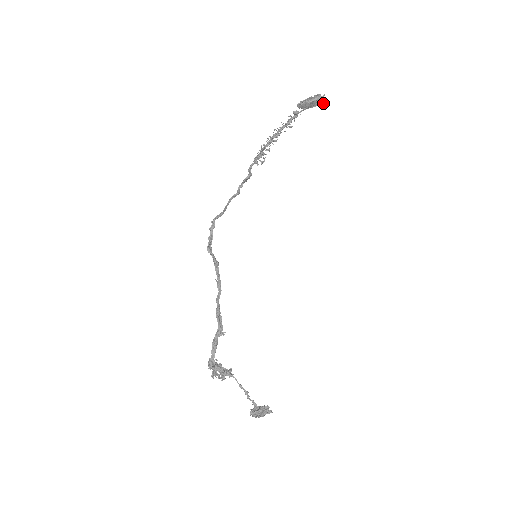
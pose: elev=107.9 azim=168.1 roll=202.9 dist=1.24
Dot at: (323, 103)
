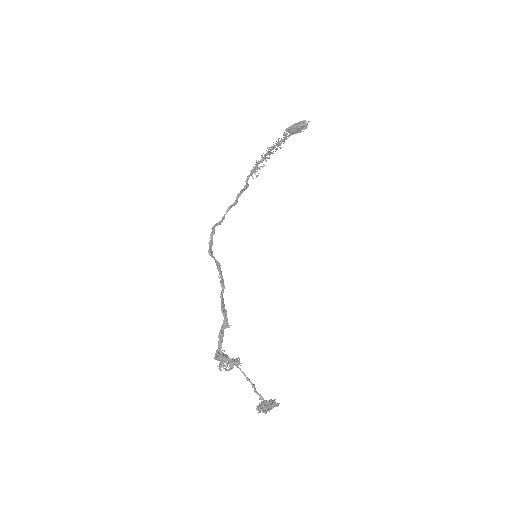
Dot at: occluded
